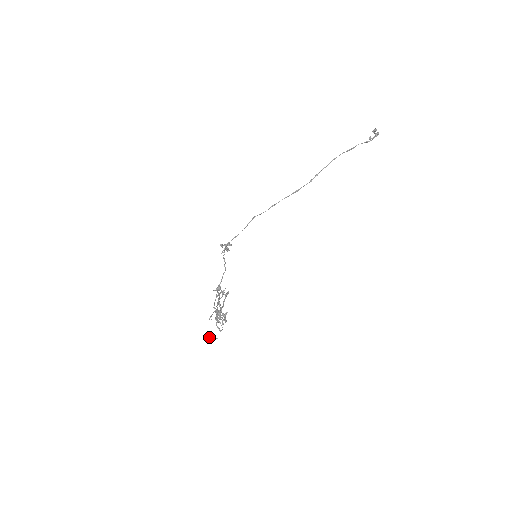
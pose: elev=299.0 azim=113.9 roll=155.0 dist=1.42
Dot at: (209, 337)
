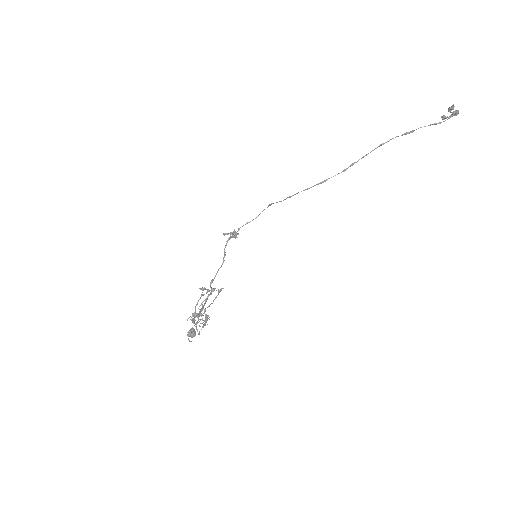
Dot at: (189, 335)
